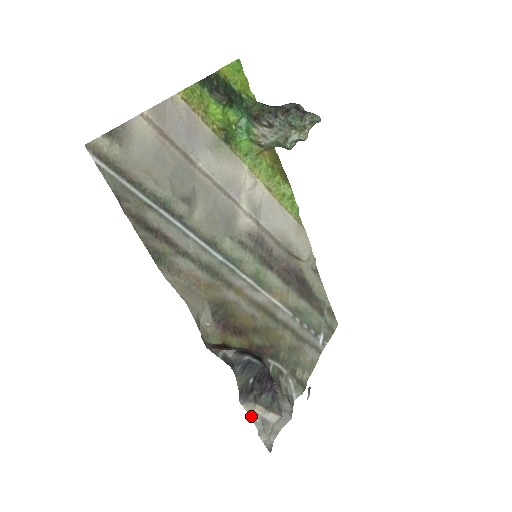
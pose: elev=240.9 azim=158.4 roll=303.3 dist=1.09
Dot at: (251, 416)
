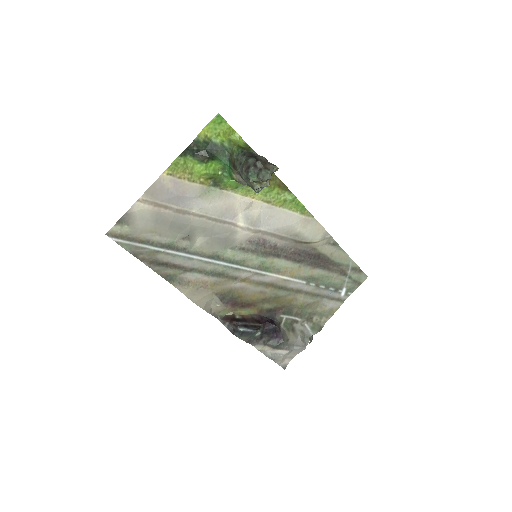
Dot at: (262, 352)
